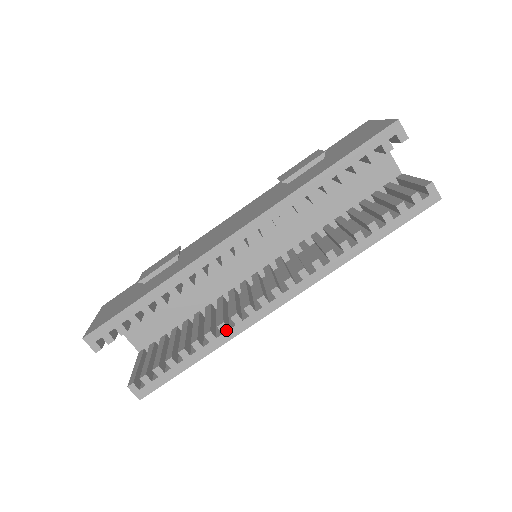
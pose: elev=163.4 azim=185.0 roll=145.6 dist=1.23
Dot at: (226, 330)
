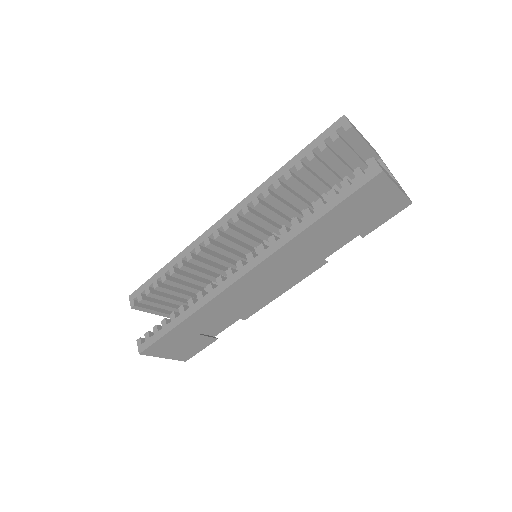
Dot at: (201, 297)
